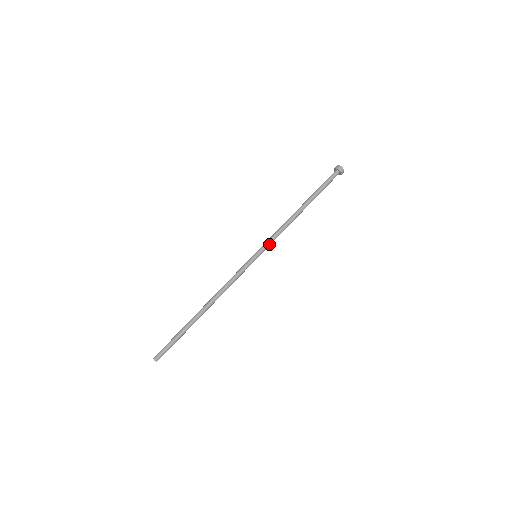
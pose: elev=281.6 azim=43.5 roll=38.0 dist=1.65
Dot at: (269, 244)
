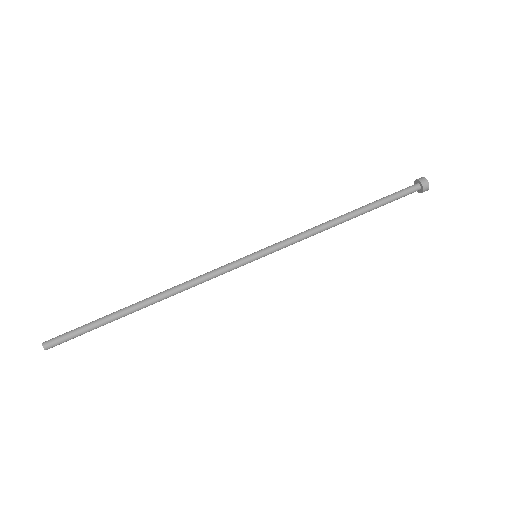
Dot at: (281, 245)
